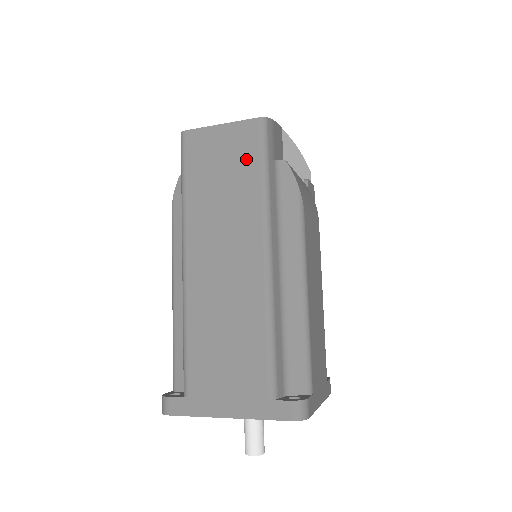
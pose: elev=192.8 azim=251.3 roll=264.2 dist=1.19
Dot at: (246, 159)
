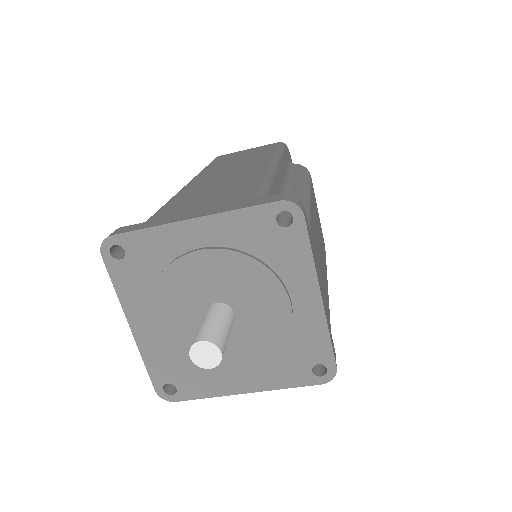
Dot at: (265, 150)
